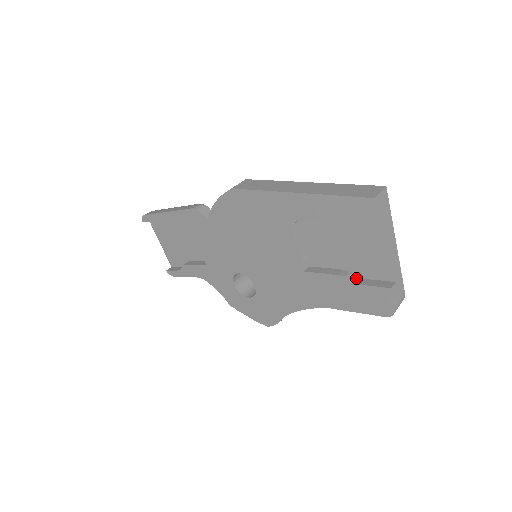
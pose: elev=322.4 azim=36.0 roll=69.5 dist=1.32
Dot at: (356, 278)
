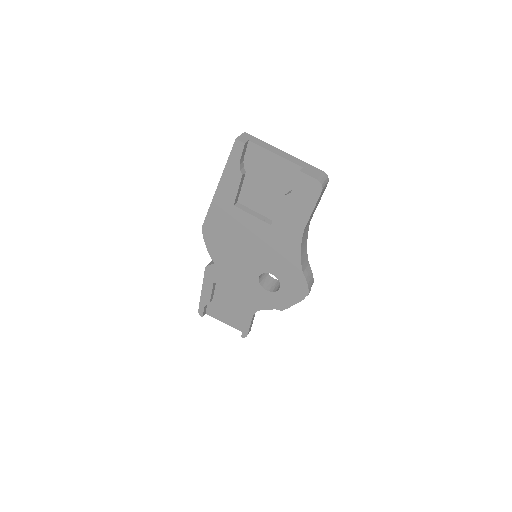
Dot at: (289, 192)
